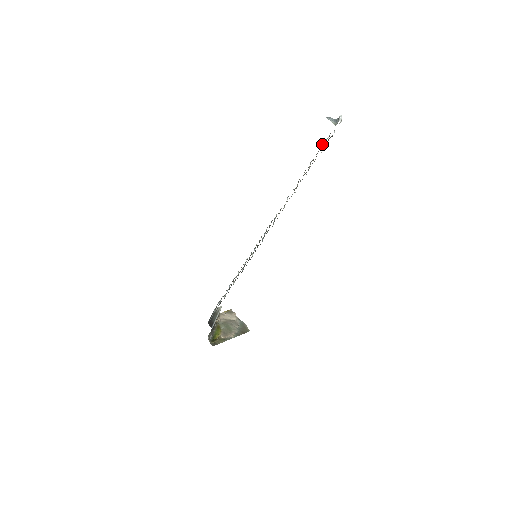
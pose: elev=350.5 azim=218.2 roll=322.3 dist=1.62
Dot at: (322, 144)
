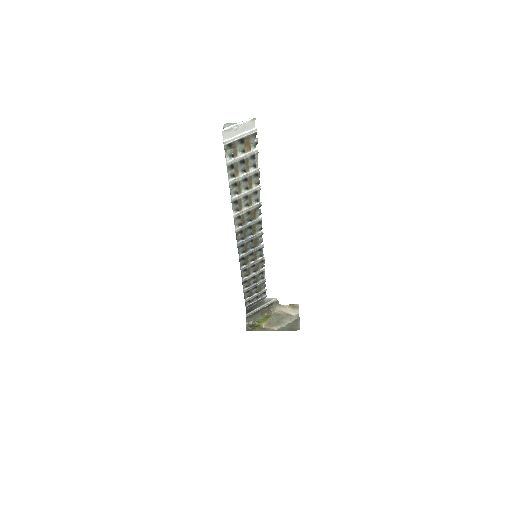
Dot at: (255, 148)
